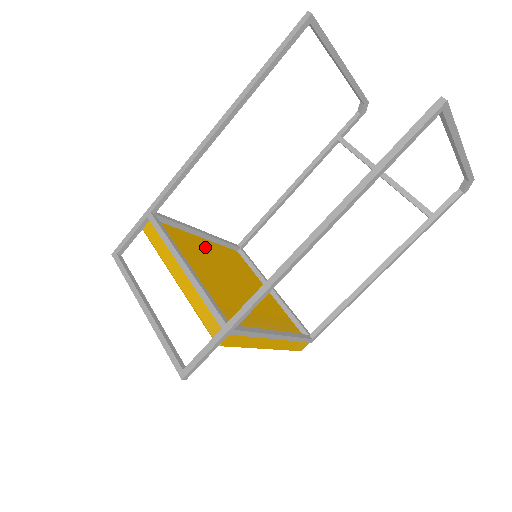
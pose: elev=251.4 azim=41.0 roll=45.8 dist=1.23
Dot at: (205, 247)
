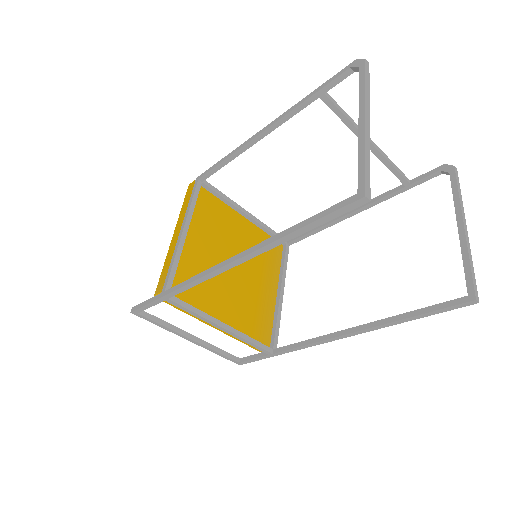
Dot at: (197, 247)
